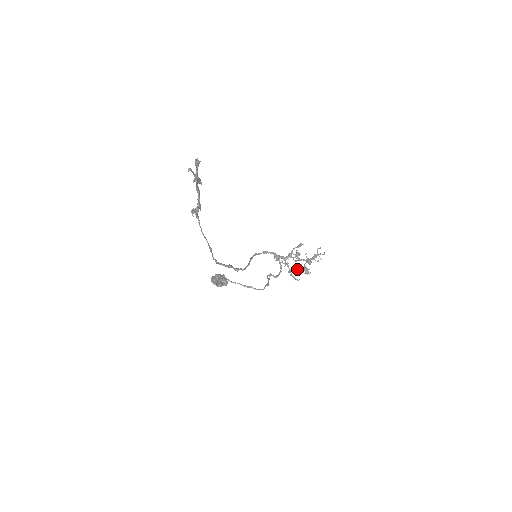
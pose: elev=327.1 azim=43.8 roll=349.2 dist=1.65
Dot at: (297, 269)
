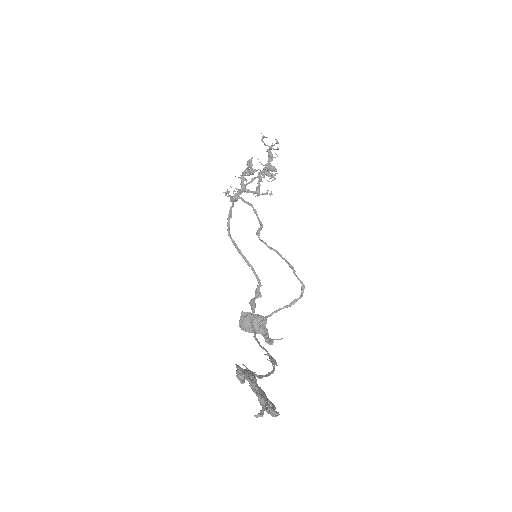
Dot at: (259, 183)
